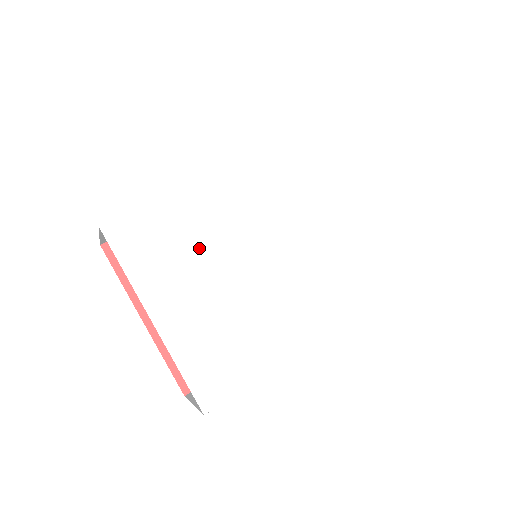
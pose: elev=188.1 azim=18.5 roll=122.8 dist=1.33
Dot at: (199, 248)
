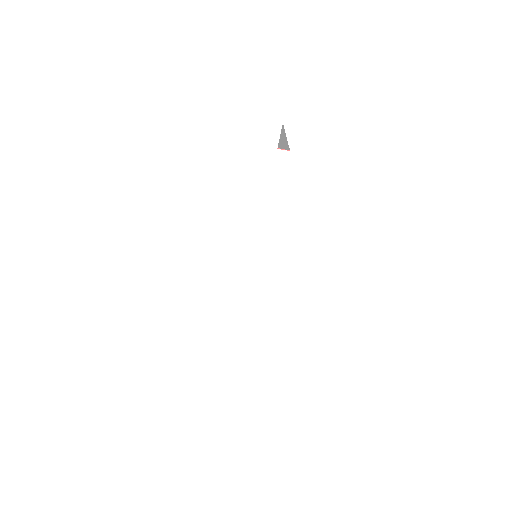
Dot at: (204, 306)
